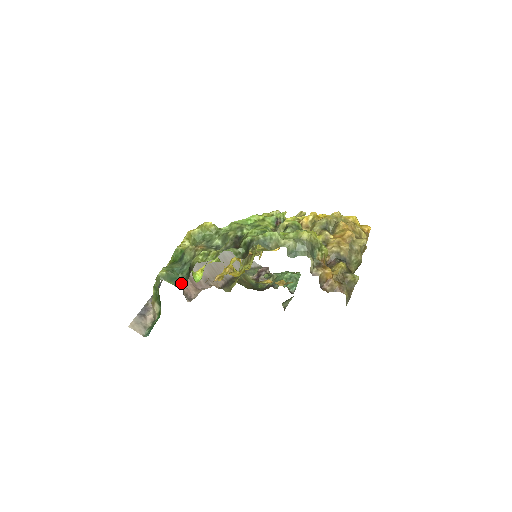
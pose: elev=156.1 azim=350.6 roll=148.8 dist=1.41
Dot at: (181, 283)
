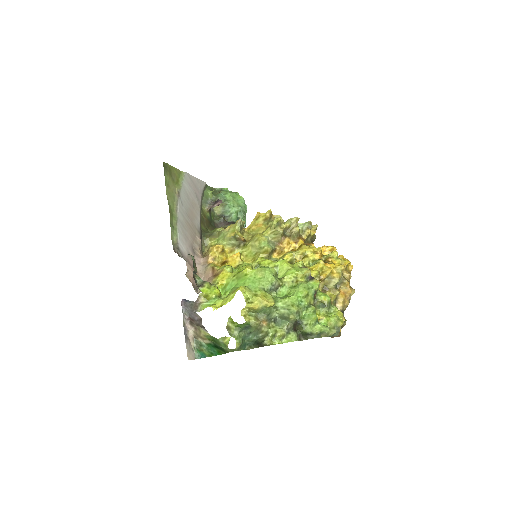
Dot at: (246, 346)
